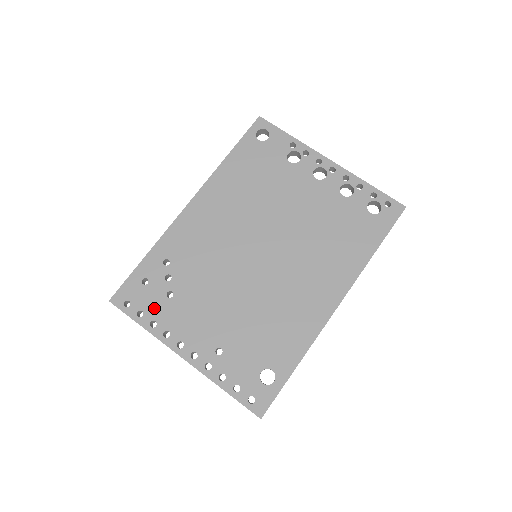
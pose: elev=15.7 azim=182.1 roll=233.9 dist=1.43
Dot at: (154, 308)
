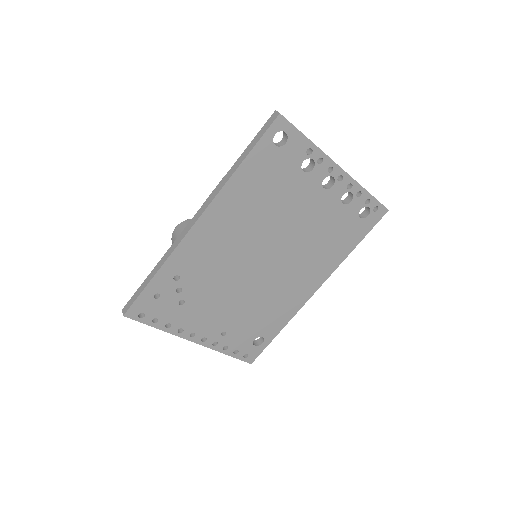
Dot at: (168, 315)
